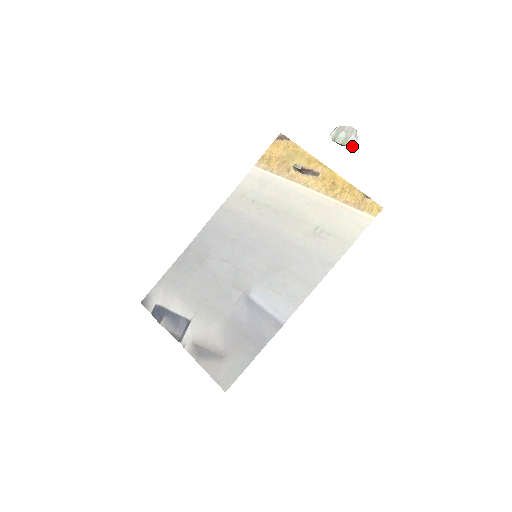
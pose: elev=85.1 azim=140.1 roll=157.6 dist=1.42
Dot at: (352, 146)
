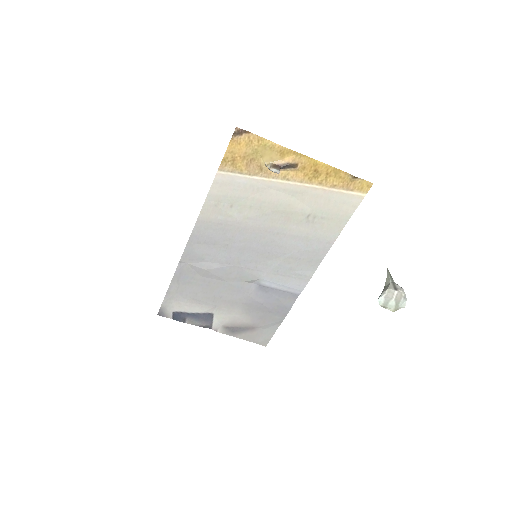
Dot at: occluded
